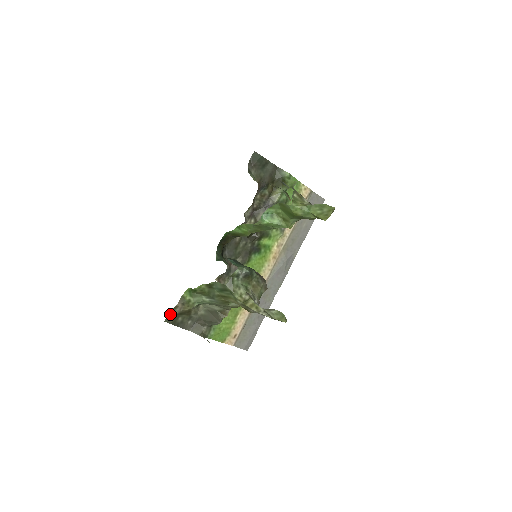
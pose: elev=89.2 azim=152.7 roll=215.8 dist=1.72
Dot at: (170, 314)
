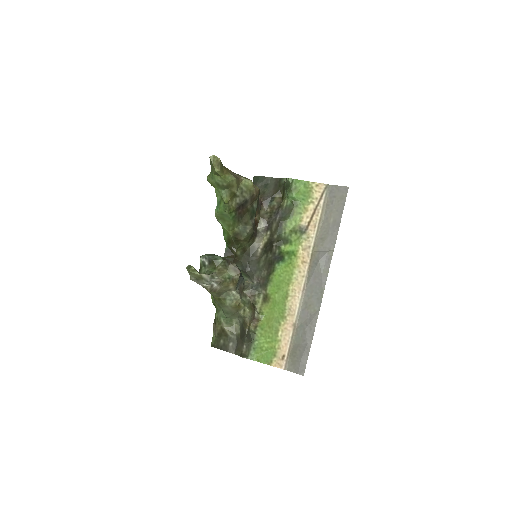
Dot at: (213, 338)
